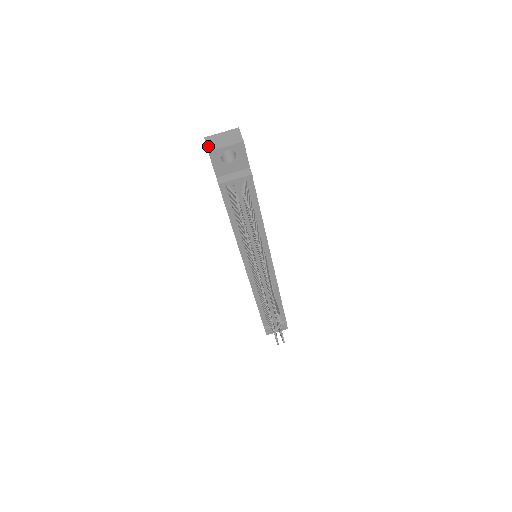
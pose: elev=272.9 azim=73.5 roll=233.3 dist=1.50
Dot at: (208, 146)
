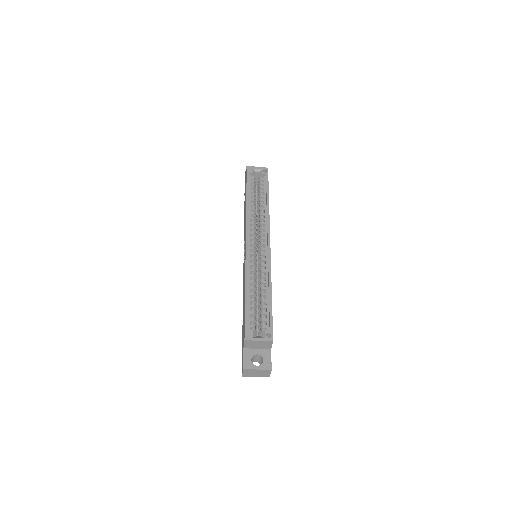
Dot at: (243, 374)
